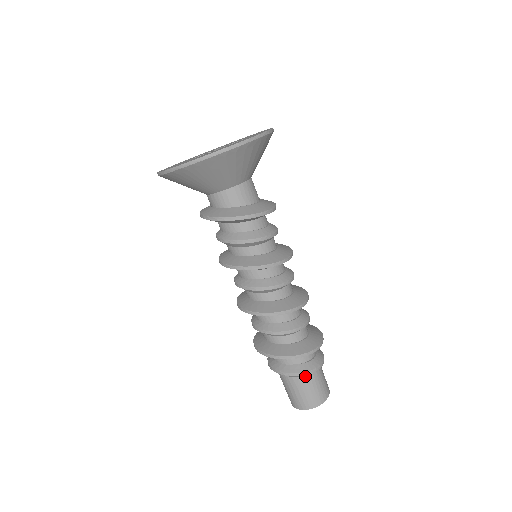
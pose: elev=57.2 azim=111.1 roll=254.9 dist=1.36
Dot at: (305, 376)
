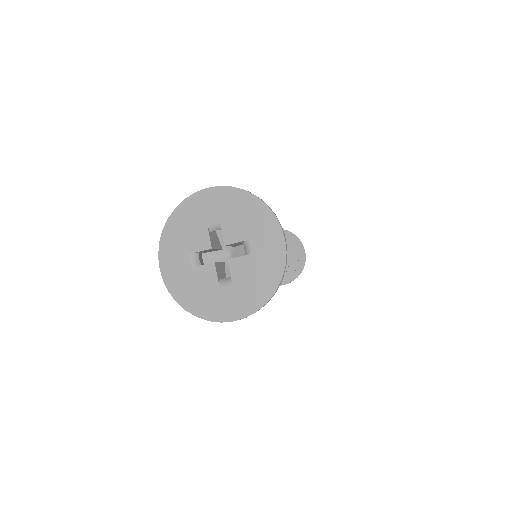
Dot at: occluded
